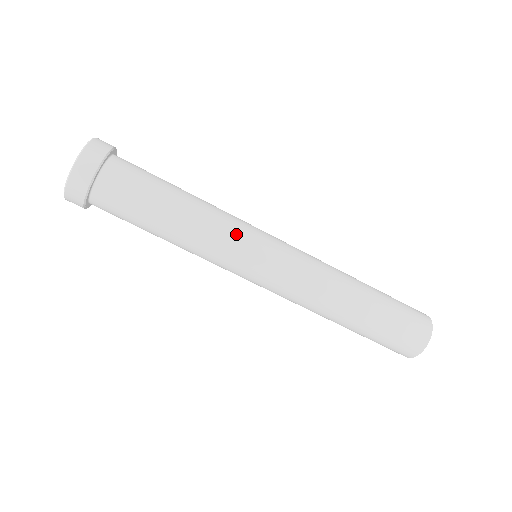
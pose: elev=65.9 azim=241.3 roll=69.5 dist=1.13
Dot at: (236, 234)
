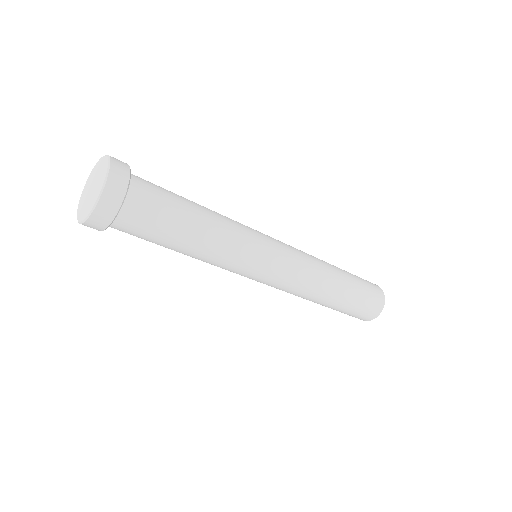
Dot at: (249, 237)
